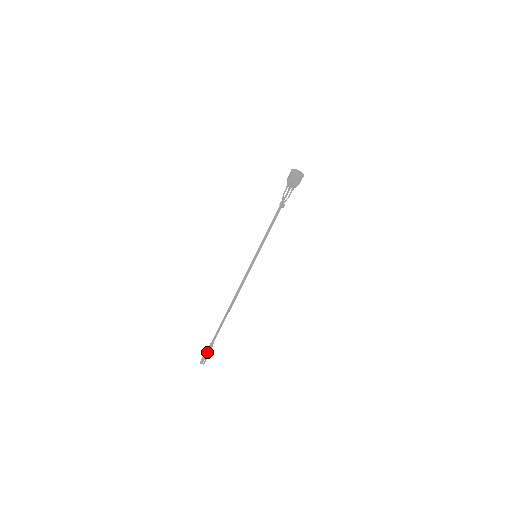
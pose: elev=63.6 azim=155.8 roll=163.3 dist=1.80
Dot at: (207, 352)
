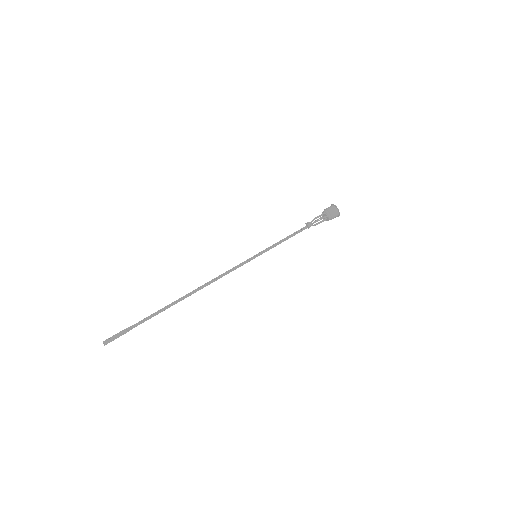
Dot at: (124, 331)
